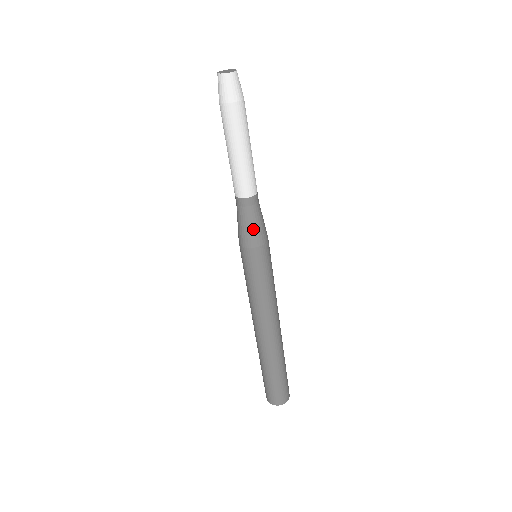
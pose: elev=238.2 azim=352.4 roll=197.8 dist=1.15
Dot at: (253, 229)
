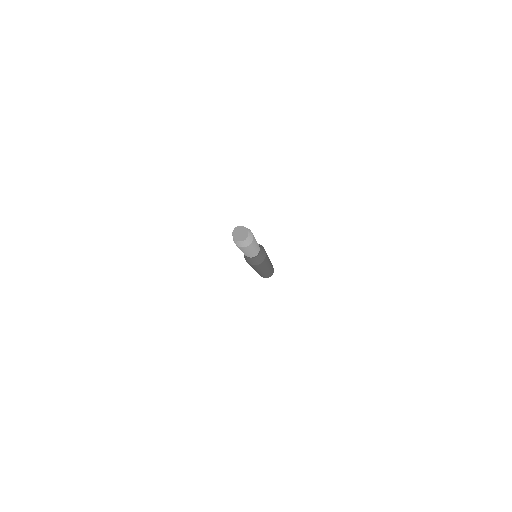
Dot at: (261, 259)
